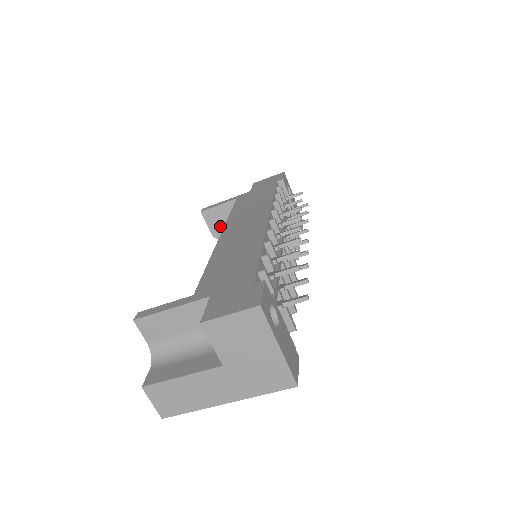
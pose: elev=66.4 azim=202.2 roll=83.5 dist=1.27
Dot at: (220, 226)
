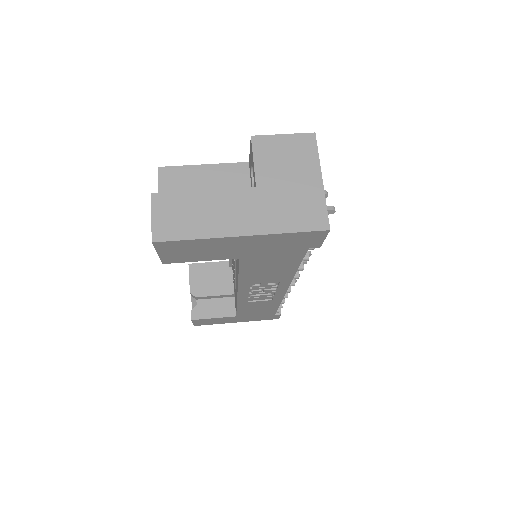
Dot at: (202, 283)
